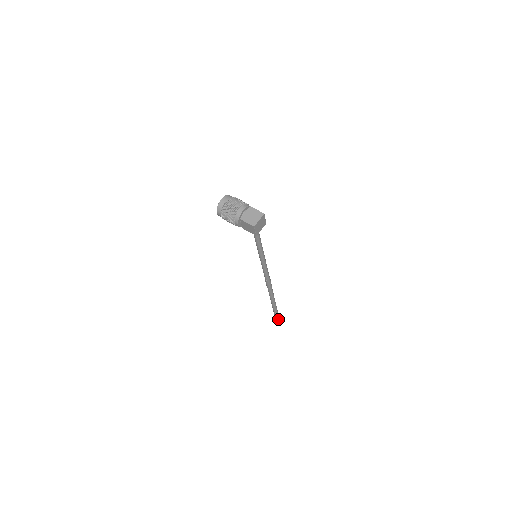
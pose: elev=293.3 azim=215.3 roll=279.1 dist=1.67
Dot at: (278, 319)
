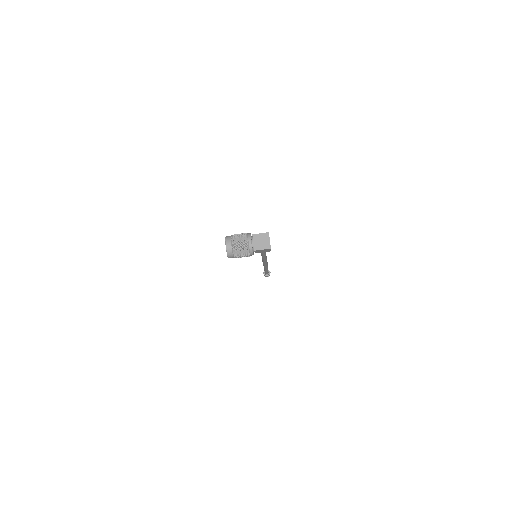
Dot at: (268, 273)
